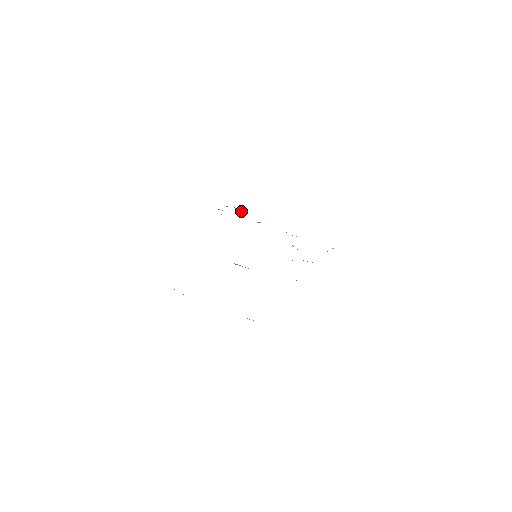
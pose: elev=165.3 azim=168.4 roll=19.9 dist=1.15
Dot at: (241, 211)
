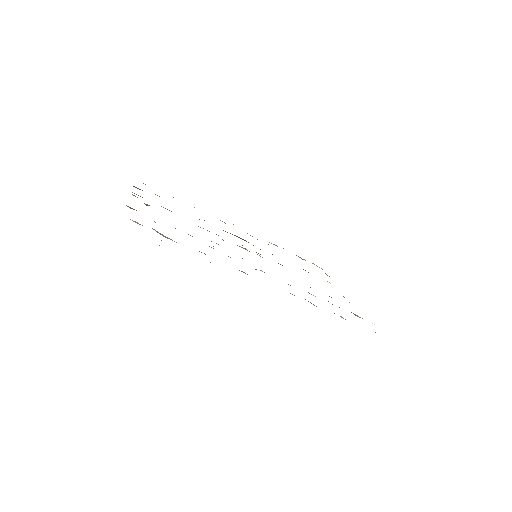
Dot at: occluded
